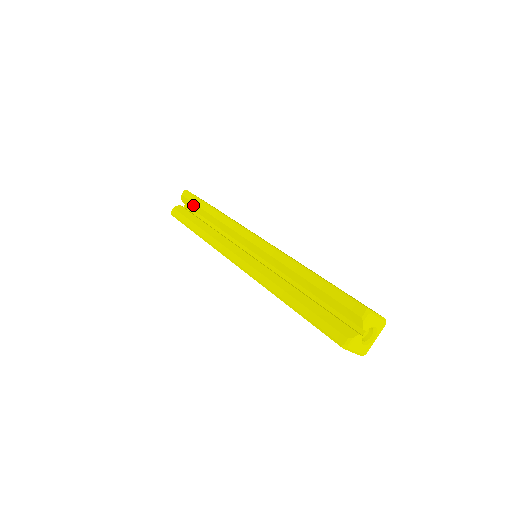
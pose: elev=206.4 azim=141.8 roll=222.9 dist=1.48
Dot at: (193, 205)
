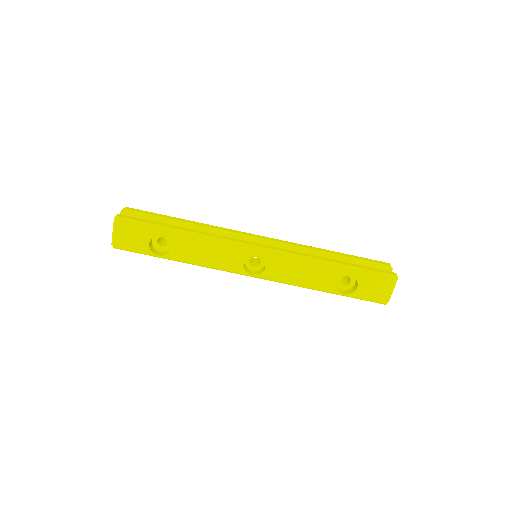
Dot at: (151, 217)
